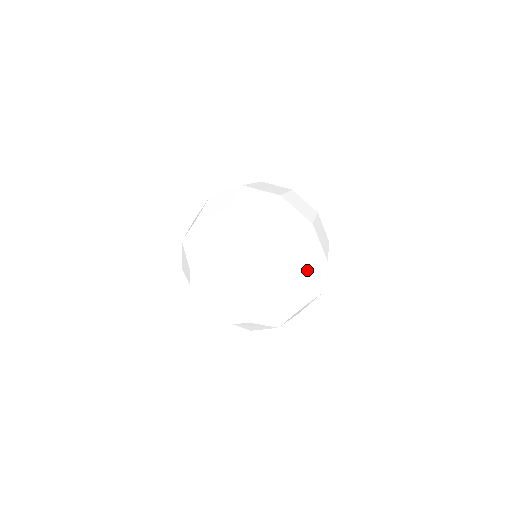
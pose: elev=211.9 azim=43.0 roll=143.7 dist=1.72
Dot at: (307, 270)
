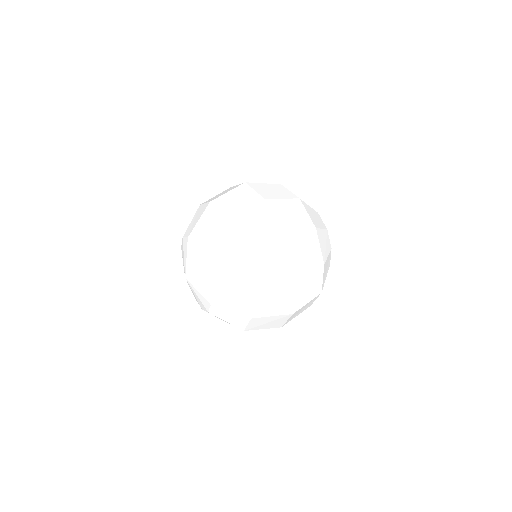
Dot at: (262, 312)
